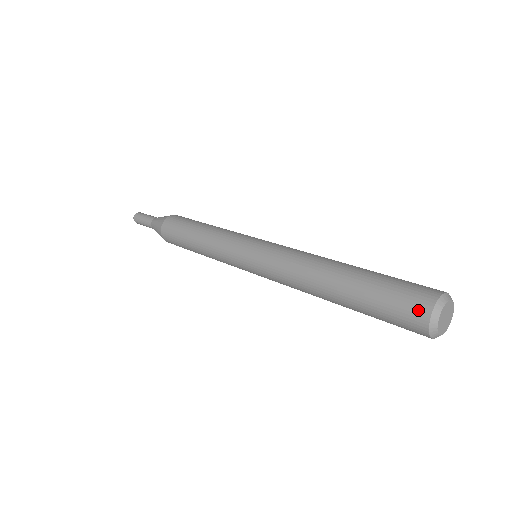
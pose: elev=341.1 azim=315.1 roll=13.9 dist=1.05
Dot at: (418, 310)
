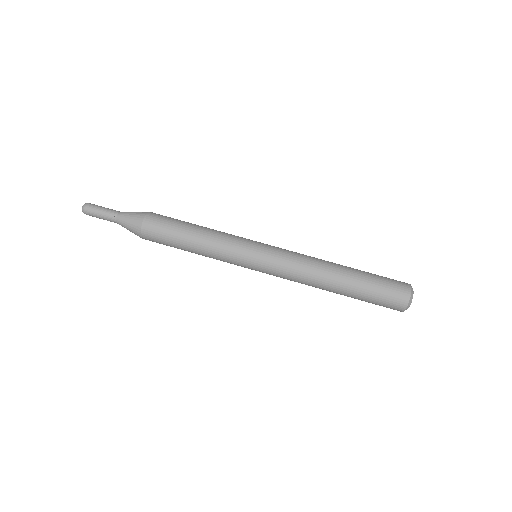
Dot at: (393, 309)
